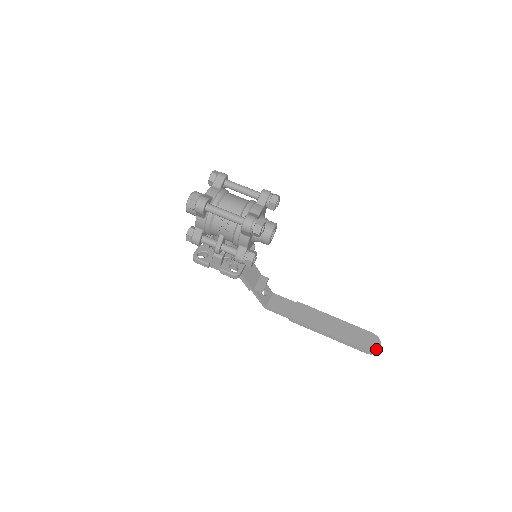
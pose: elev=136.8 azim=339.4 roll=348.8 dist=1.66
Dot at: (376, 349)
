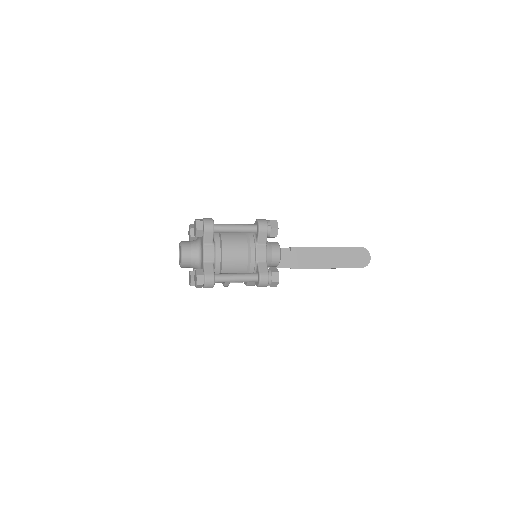
Dot at: (367, 263)
